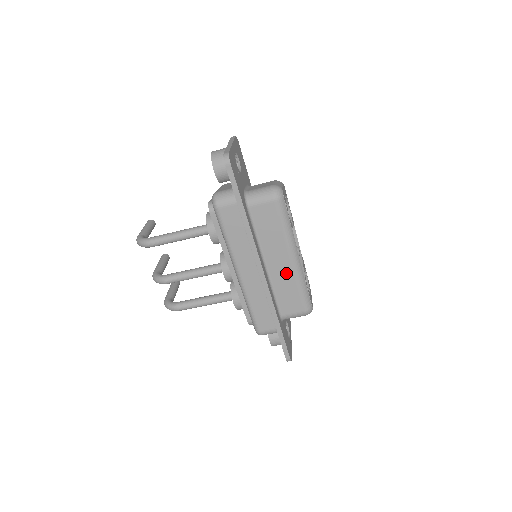
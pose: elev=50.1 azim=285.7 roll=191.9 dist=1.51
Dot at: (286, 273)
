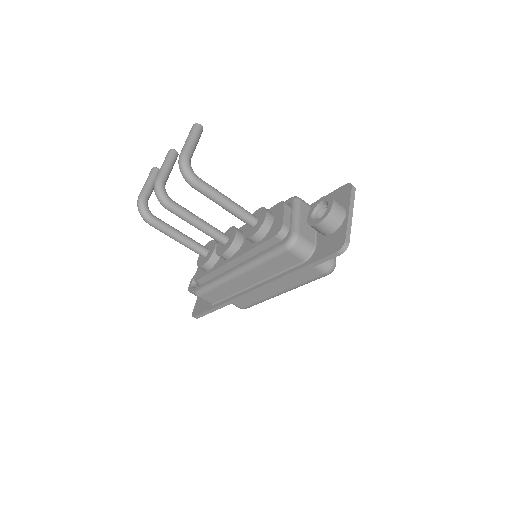
Dot at: (264, 293)
